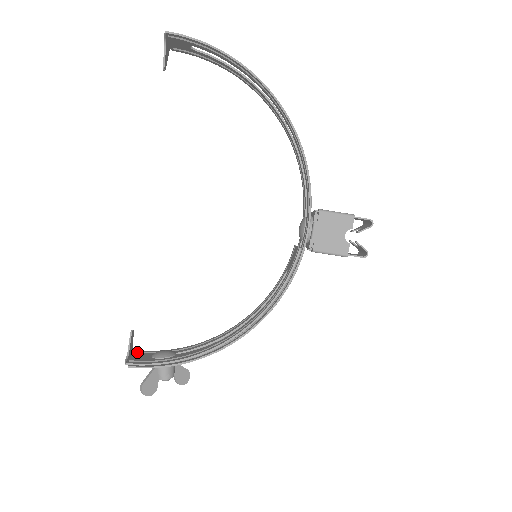
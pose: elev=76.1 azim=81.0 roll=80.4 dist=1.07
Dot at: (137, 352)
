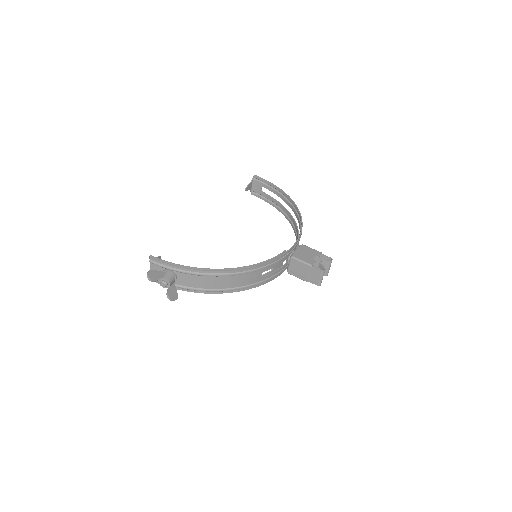
Dot at: occluded
